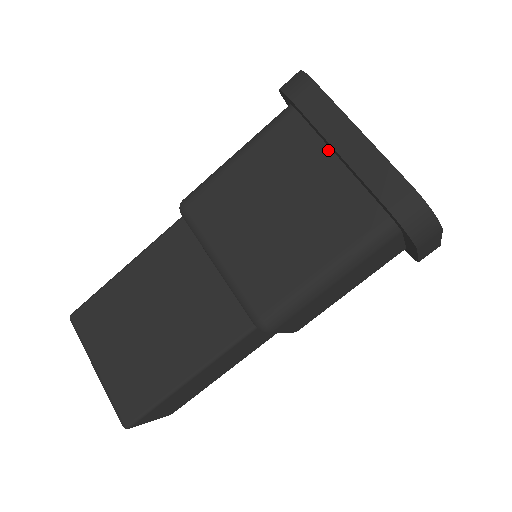
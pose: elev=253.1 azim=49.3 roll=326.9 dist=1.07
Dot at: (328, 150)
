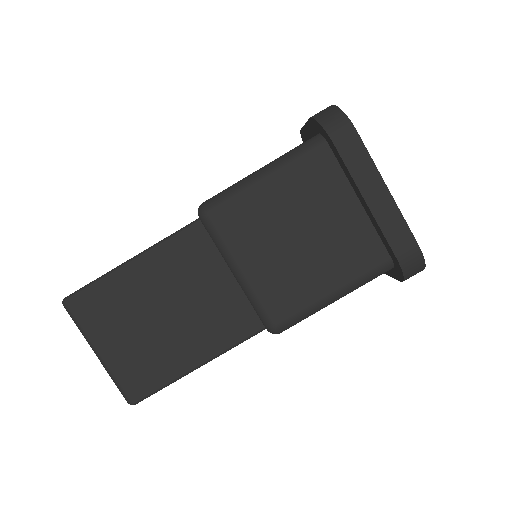
Dot at: (352, 191)
